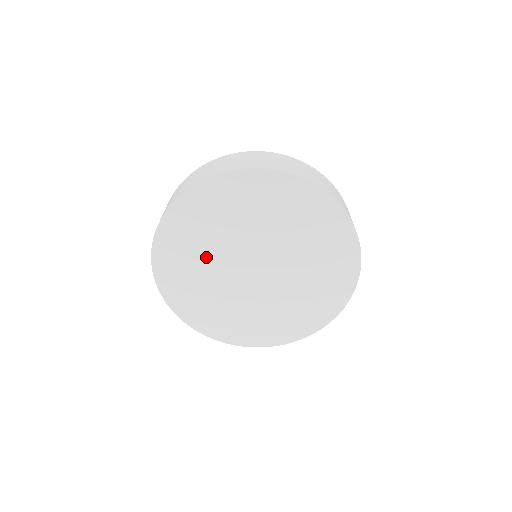
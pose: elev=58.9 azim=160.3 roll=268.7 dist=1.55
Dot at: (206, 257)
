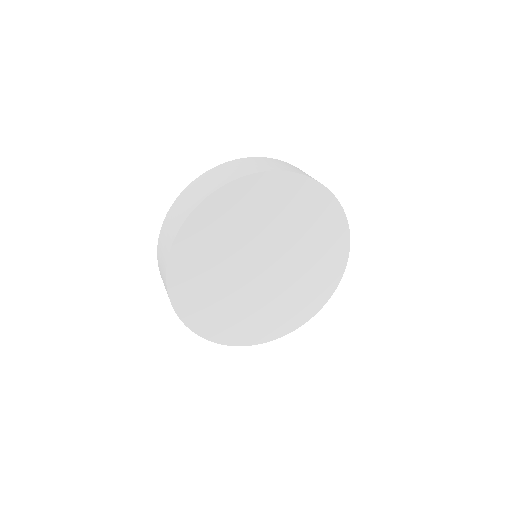
Dot at: (221, 259)
